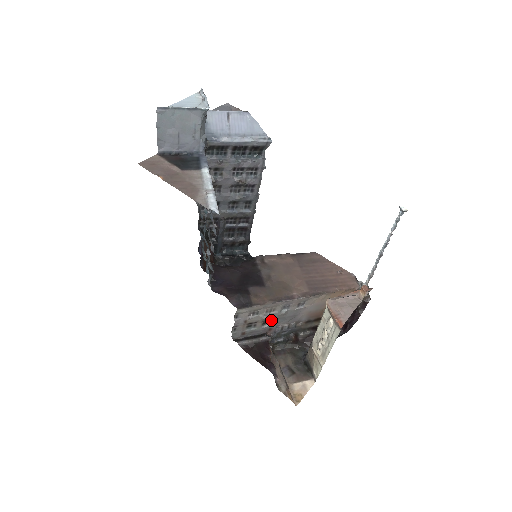
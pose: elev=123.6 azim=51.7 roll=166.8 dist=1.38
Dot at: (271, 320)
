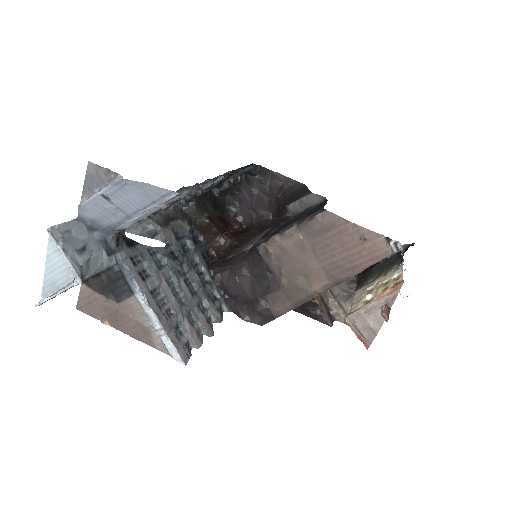
Dot at: occluded
